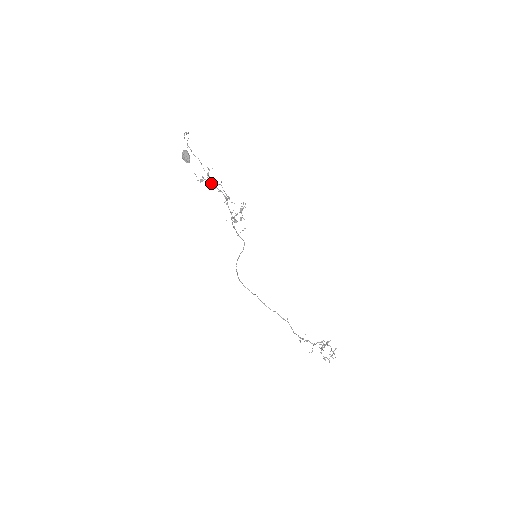
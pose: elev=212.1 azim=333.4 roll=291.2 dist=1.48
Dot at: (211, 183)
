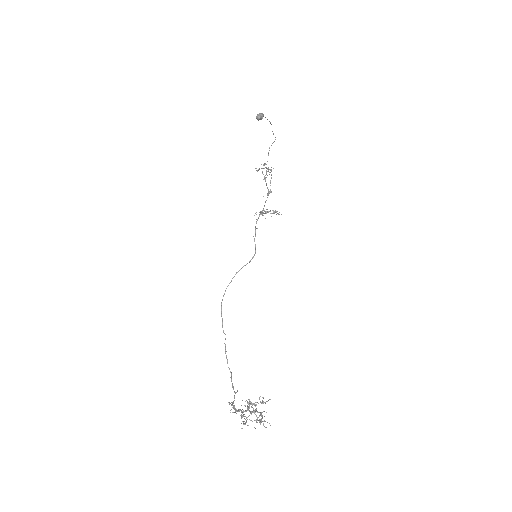
Dot at: (265, 179)
